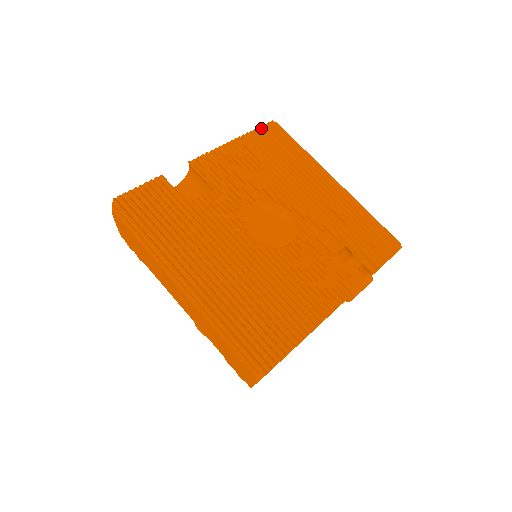
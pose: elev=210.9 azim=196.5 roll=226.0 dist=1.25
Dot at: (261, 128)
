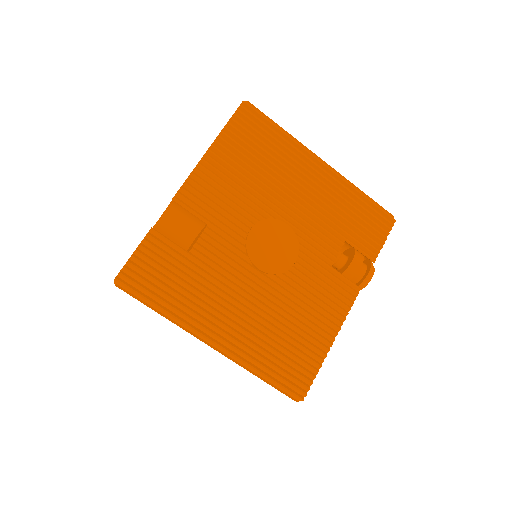
Dot at: (234, 117)
